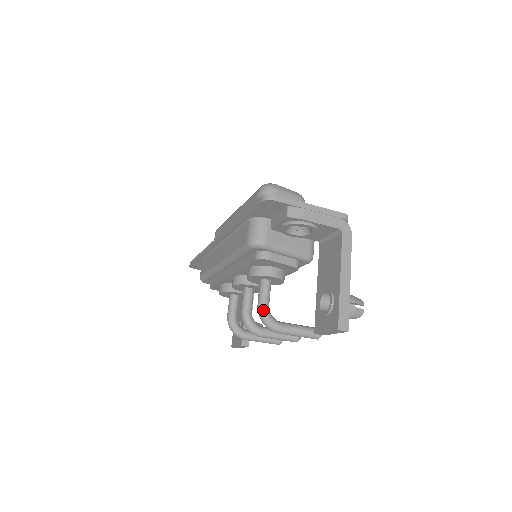
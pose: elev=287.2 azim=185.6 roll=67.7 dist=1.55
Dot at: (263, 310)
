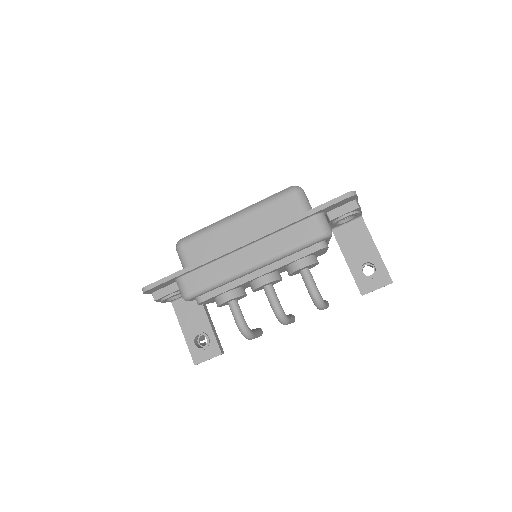
Dot at: (319, 292)
